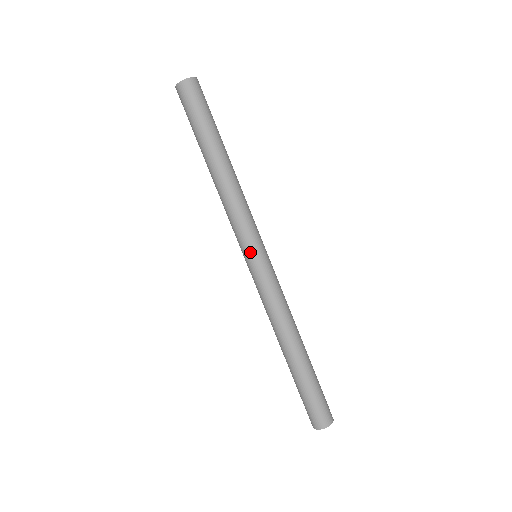
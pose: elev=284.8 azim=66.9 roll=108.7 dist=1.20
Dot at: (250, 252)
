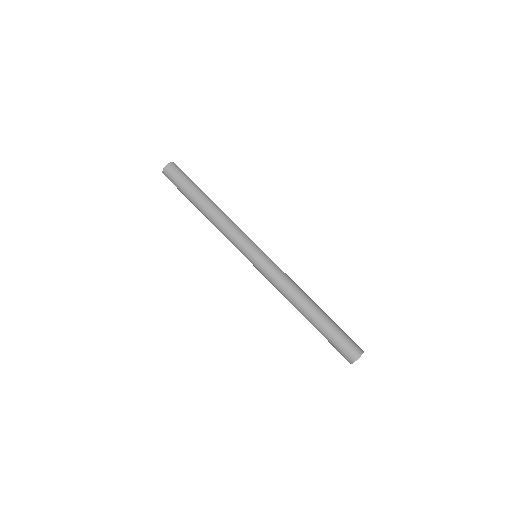
Dot at: (251, 251)
